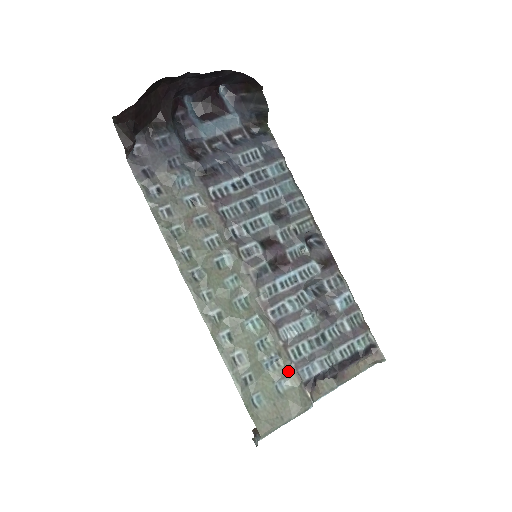
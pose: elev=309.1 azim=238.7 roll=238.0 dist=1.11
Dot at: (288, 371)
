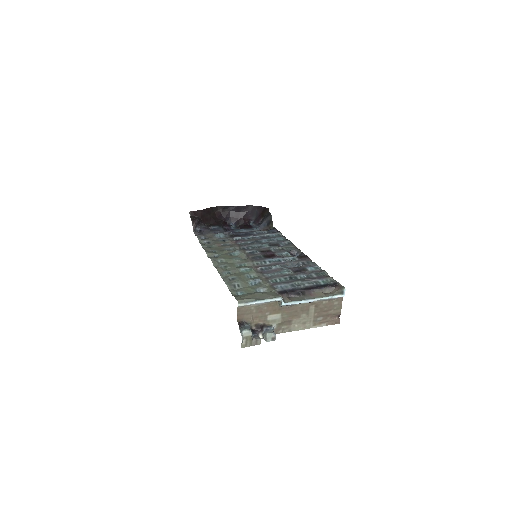
Dot at: (266, 286)
